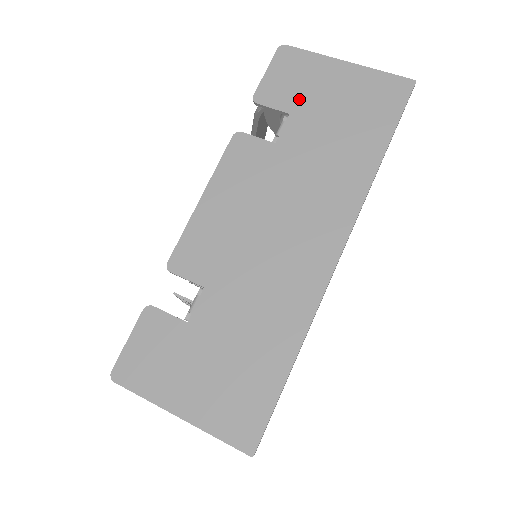
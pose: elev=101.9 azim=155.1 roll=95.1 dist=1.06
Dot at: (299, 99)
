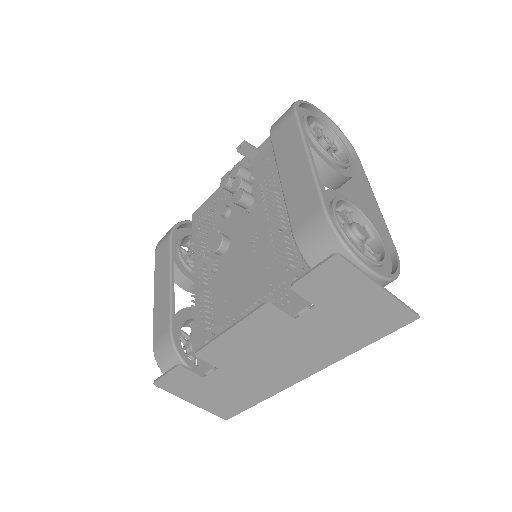
Dot at: (328, 299)
